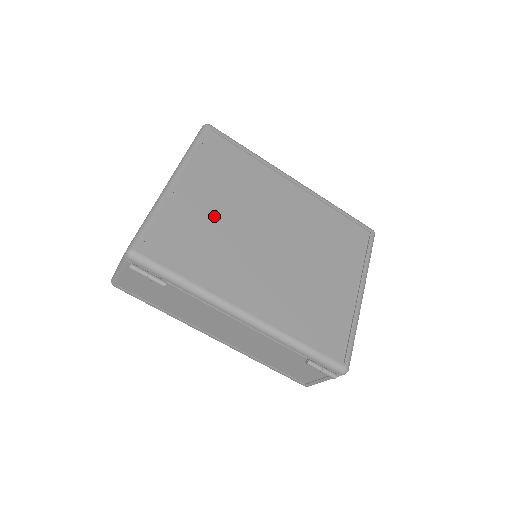
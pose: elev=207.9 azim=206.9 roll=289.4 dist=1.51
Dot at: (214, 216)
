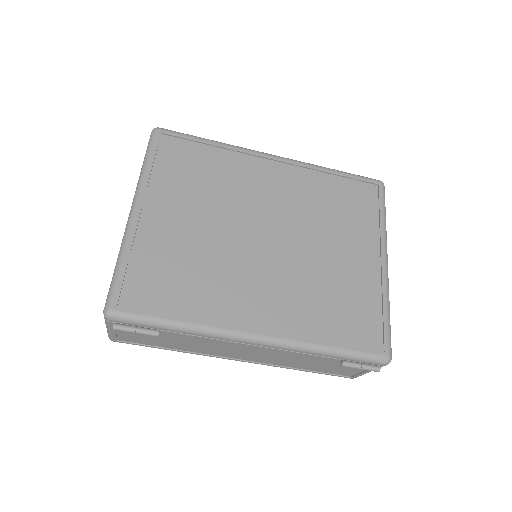
Dot at: (191, 235)
